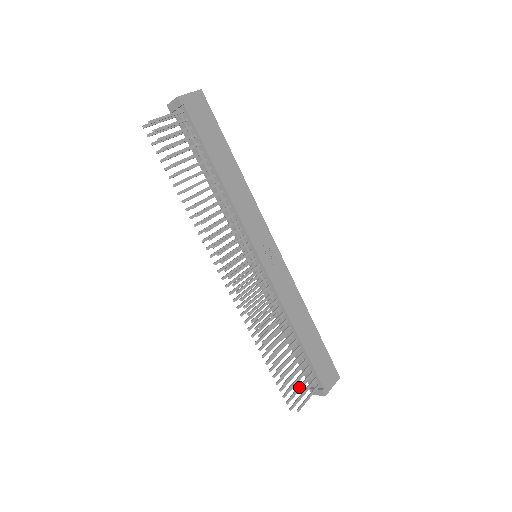
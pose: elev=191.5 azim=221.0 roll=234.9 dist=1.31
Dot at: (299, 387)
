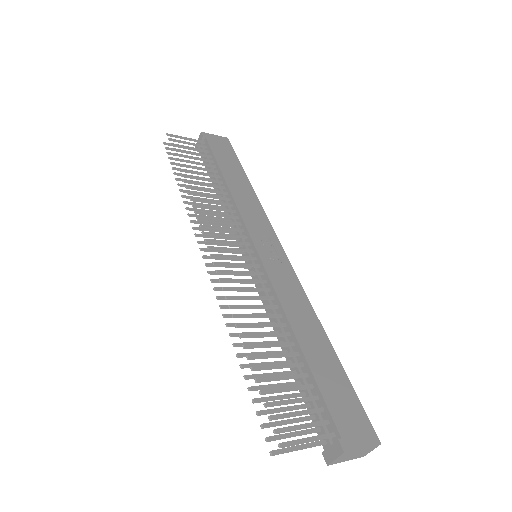
Dot at: (290, 413)
